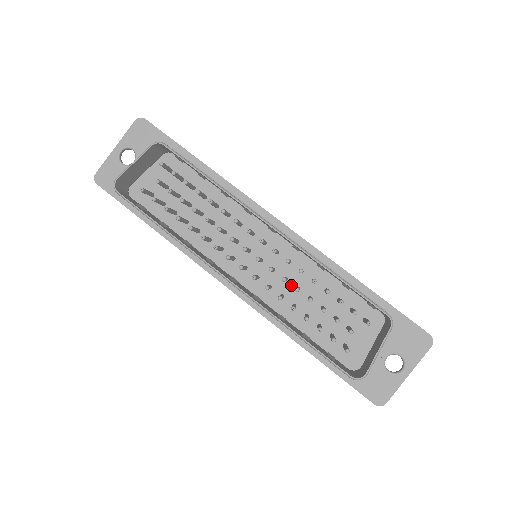
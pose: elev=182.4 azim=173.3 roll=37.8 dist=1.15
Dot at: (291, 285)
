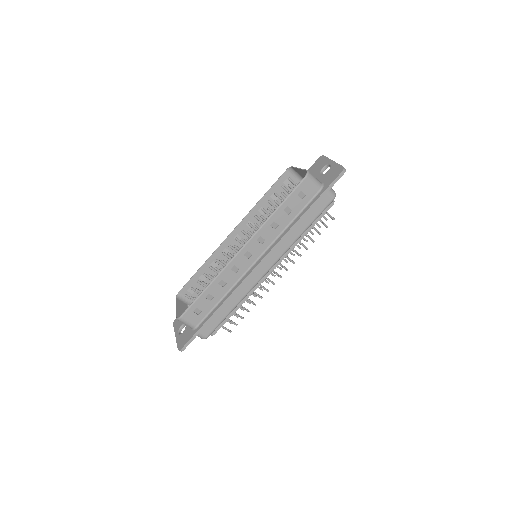
Dot at: occluded
